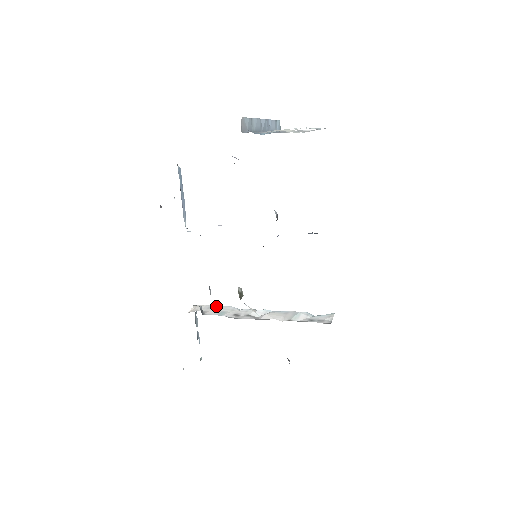
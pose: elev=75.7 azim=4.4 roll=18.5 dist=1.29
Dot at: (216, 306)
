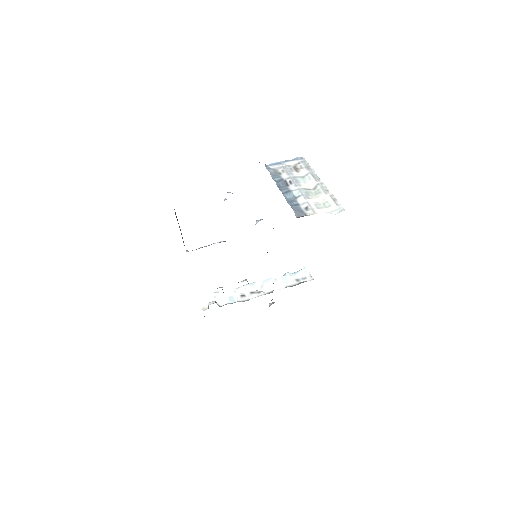
Dot at: (218, 293)
